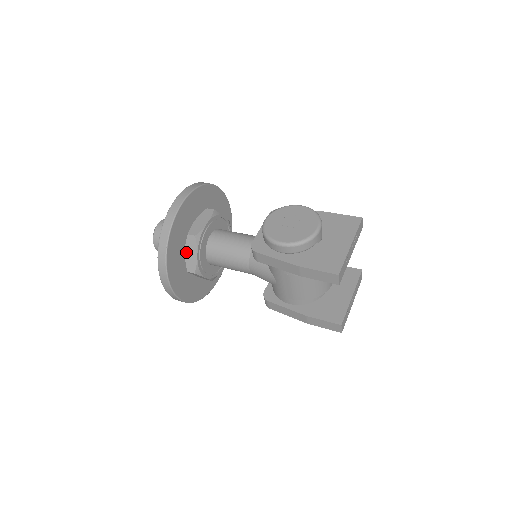
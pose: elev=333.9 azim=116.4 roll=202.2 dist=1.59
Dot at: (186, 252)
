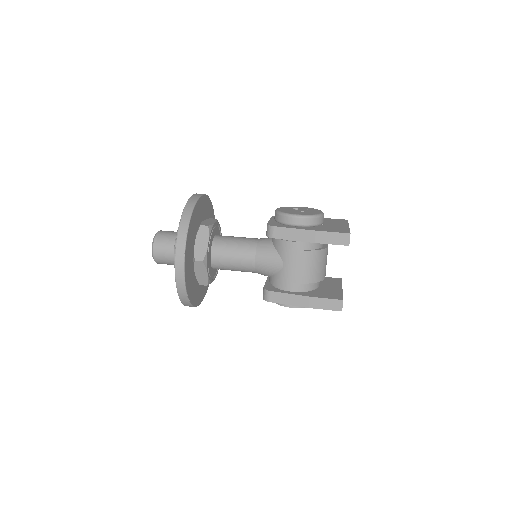
Dot at: (196, 242)
